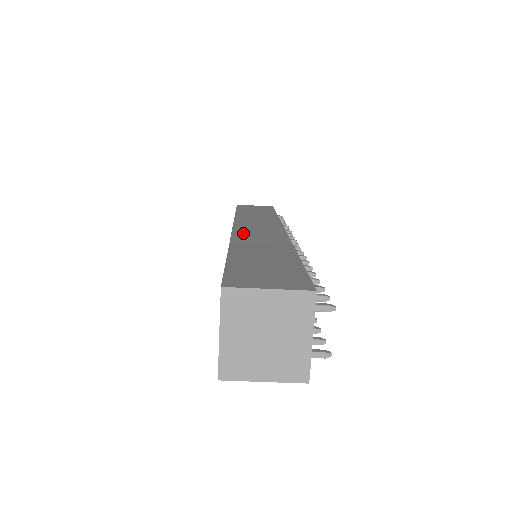
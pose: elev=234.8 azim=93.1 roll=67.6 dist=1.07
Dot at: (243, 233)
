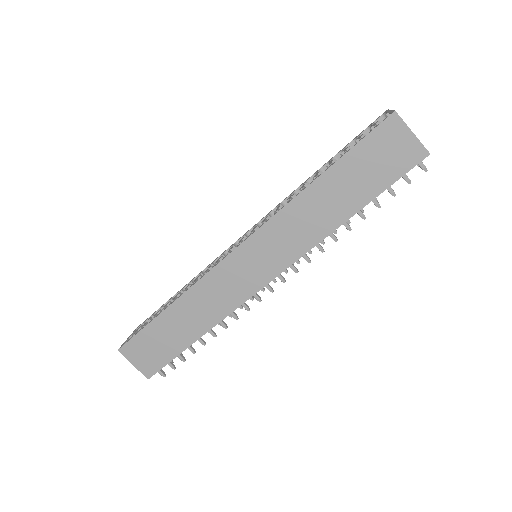
Dot at: occluded
